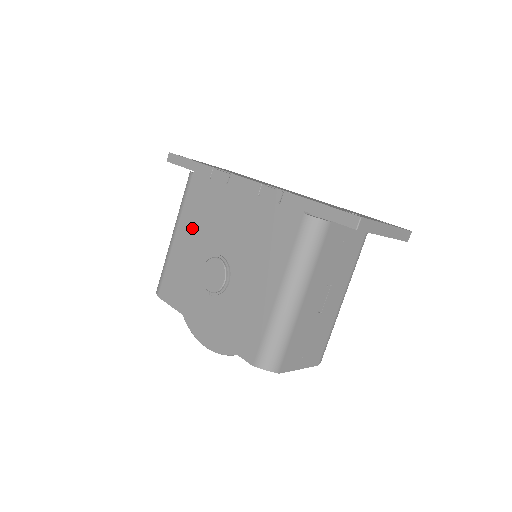
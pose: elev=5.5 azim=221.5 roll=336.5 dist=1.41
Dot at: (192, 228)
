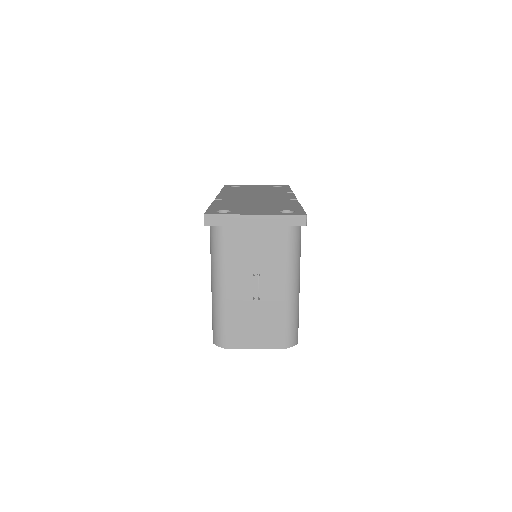
Dot at: occluded
